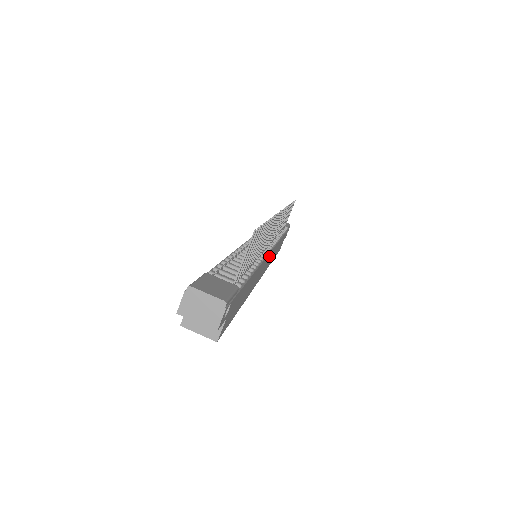
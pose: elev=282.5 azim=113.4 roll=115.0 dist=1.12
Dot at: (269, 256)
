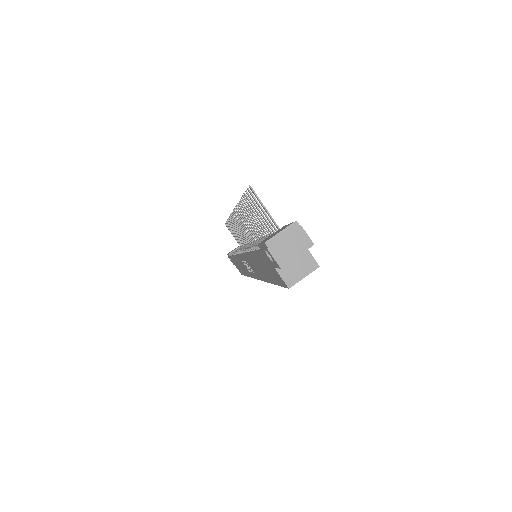
Dot at: occluded
